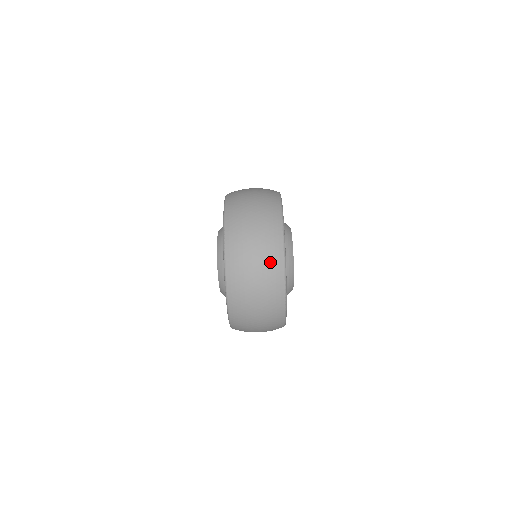
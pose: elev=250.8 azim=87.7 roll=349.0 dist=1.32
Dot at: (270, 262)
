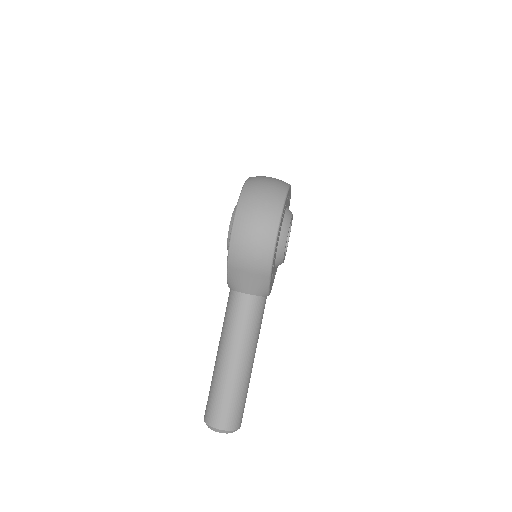
Dot at: occluded
